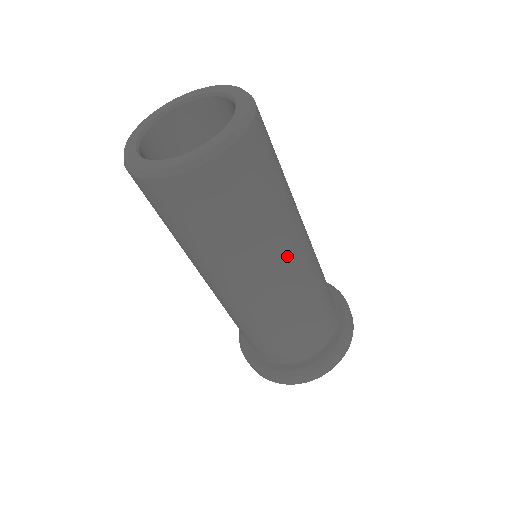
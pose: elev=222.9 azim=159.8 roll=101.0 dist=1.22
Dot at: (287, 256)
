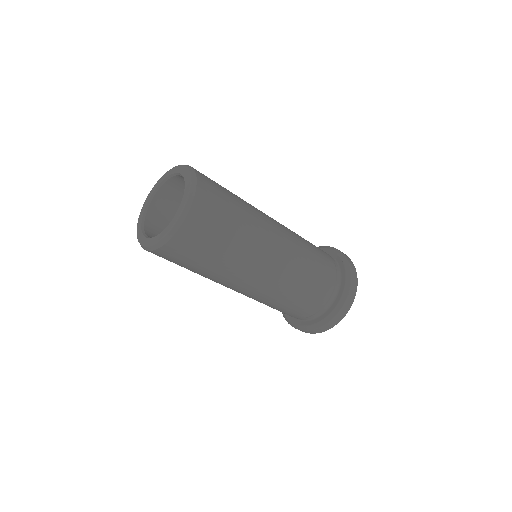
Dot at: (254, 273)
